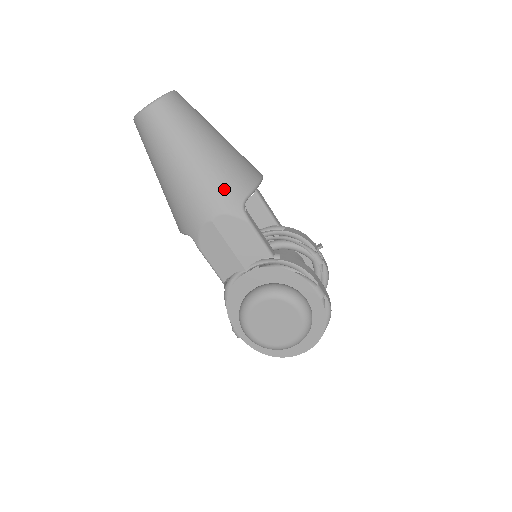
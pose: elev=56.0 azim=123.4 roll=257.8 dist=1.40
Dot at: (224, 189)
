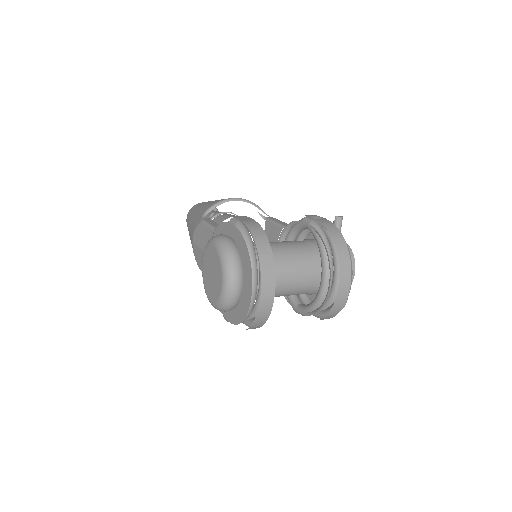
Dot at: (197, 218)
